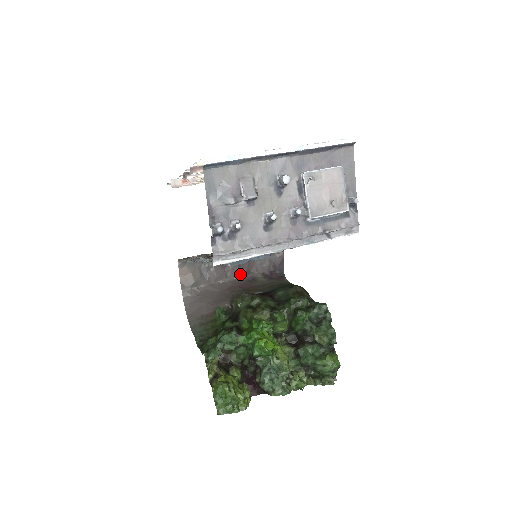
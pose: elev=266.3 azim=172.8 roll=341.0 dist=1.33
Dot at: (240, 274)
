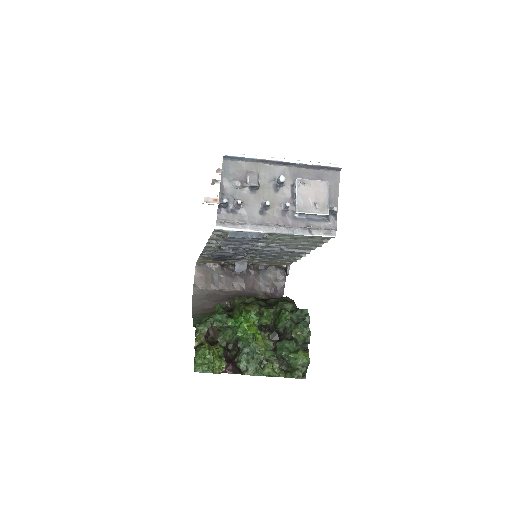
Dot at: (245, 288)
